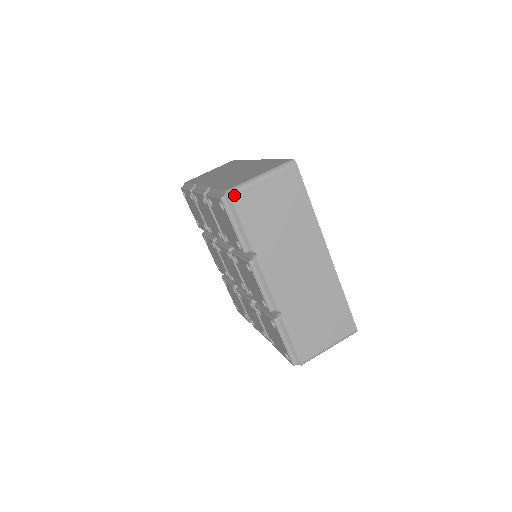
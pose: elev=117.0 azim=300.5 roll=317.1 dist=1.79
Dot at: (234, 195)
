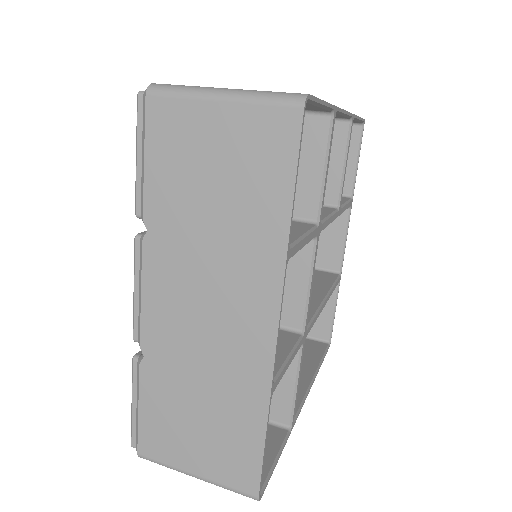
Dot at: occluded
